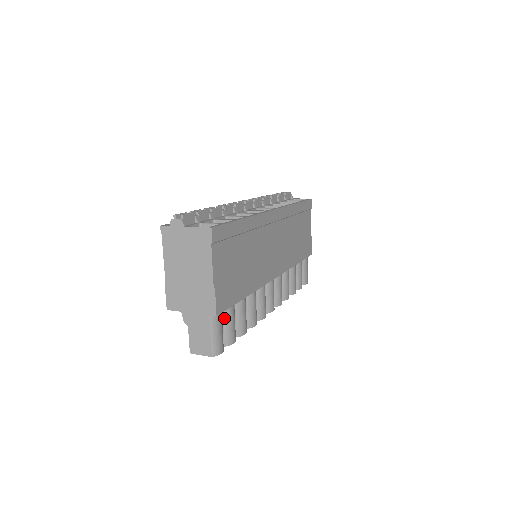
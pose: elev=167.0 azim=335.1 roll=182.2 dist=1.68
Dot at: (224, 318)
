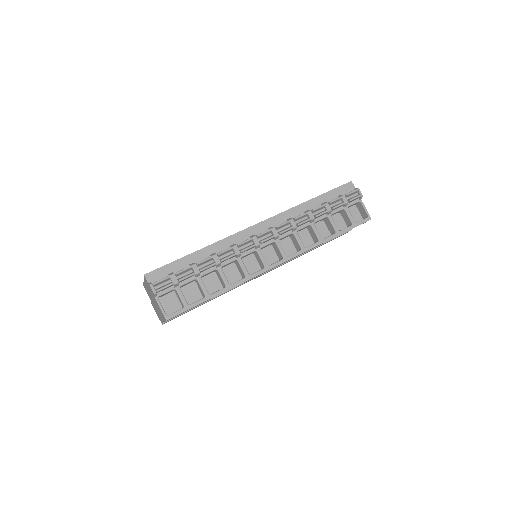
Dot at: occluded
